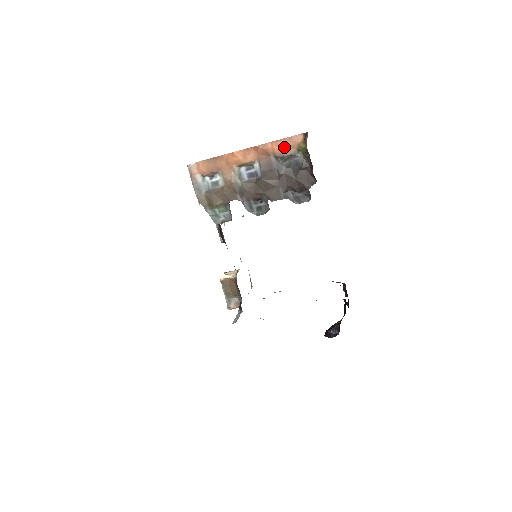
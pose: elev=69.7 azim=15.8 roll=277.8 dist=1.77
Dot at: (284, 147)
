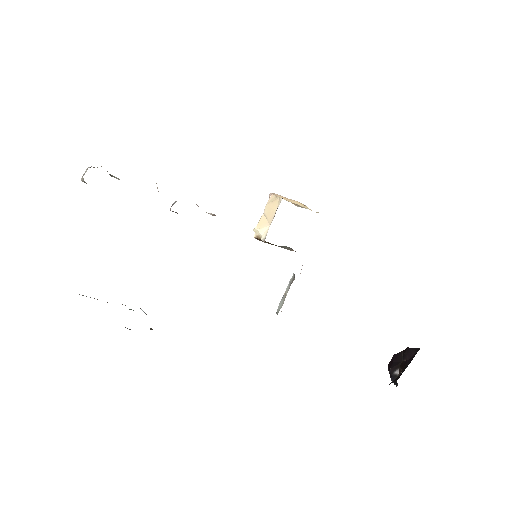
Dot at: occluded
